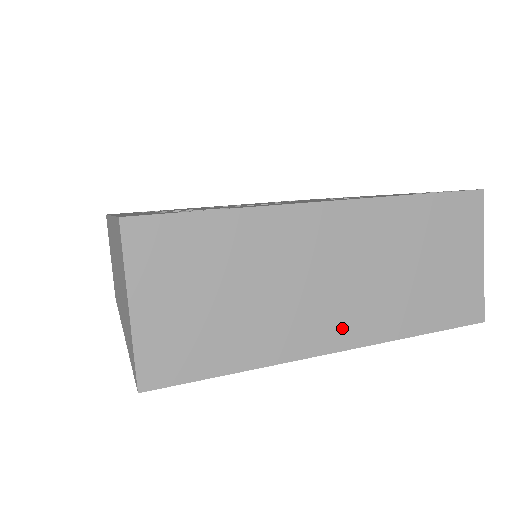
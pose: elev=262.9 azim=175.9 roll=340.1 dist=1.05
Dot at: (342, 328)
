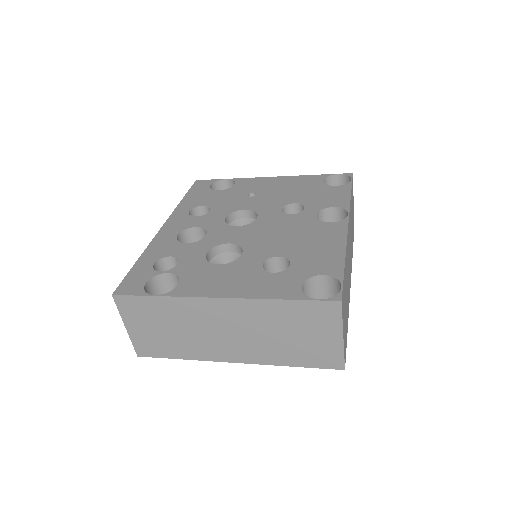
Dot at: (237, 354)
